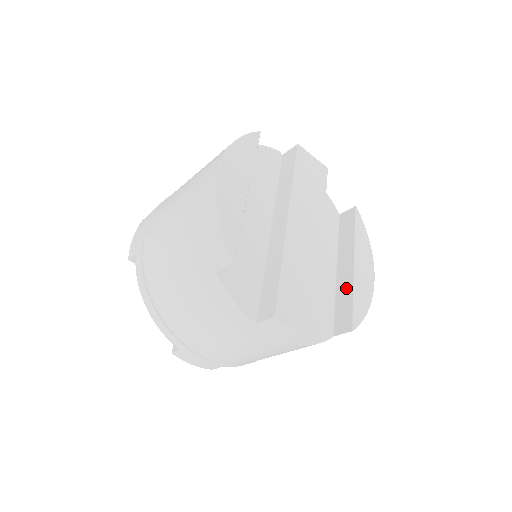
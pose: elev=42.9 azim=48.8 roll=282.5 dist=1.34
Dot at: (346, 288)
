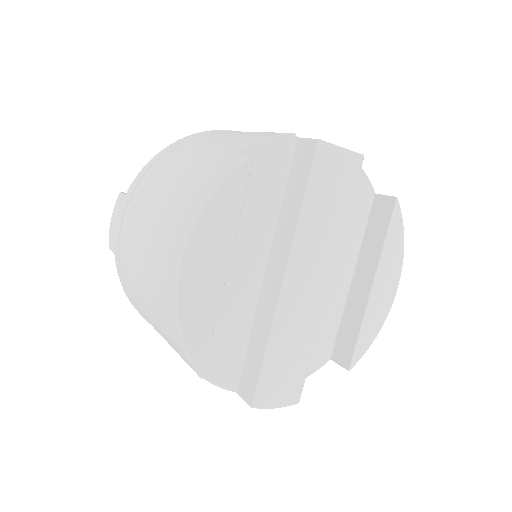
Dot at: (355, 314)
